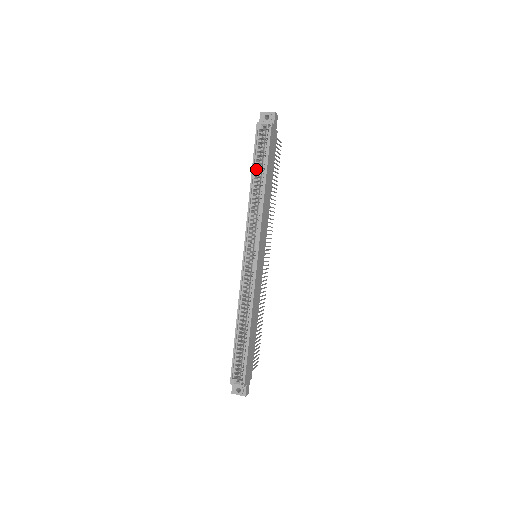
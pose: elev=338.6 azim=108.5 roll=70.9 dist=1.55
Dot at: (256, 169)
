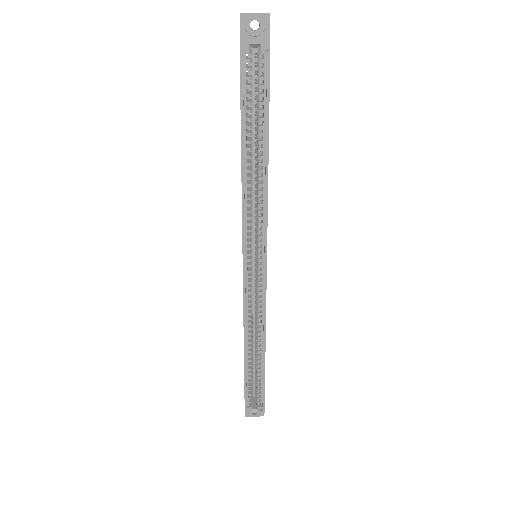
Dot at: (245, 129)
